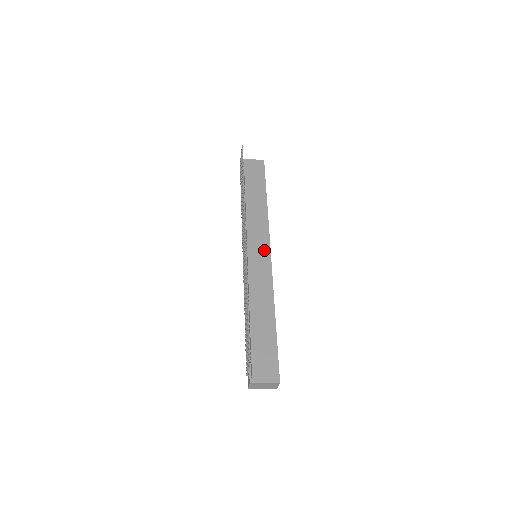
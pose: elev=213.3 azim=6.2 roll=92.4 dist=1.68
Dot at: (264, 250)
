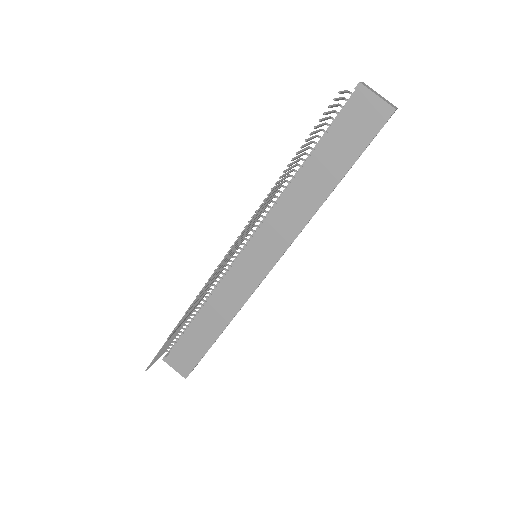
Dot at: (265, 261)
